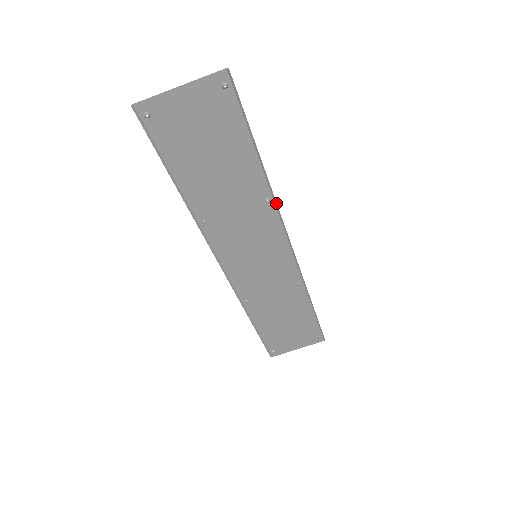
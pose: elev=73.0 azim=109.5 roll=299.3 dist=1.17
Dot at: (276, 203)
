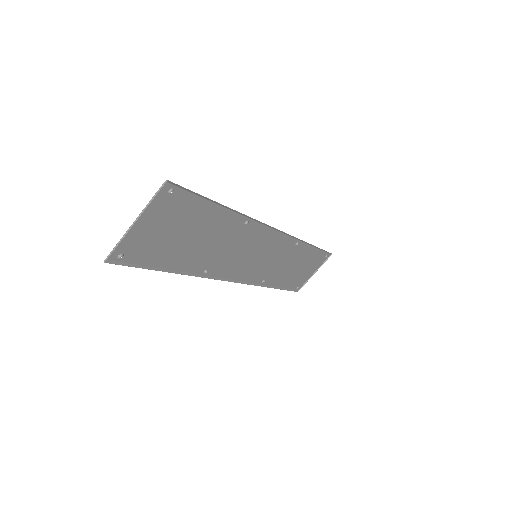
Dot at: (254, 219)
